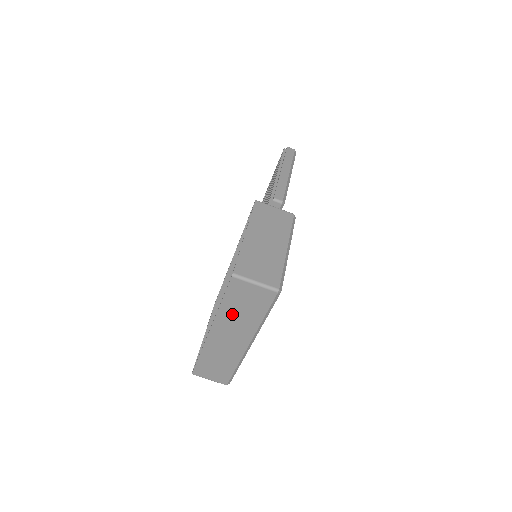
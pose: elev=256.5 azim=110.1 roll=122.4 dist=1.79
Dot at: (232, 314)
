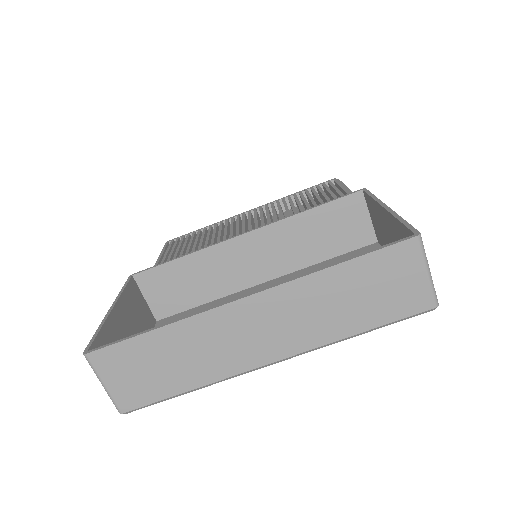
Dot at: (328, 293)
